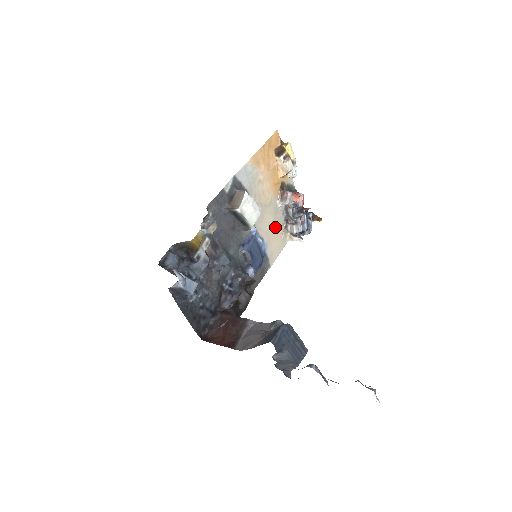
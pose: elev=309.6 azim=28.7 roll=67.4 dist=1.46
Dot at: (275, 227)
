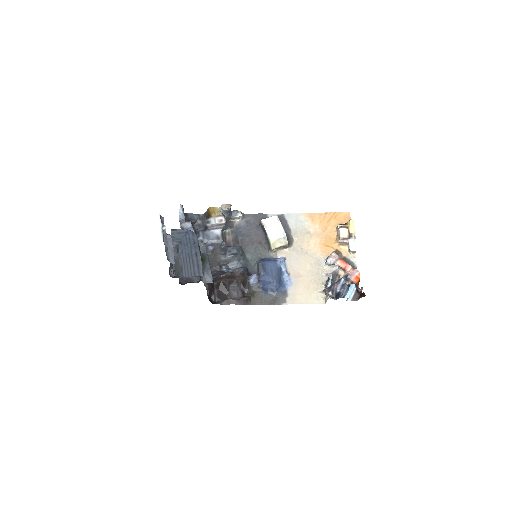
Dot at: (311, 278)
